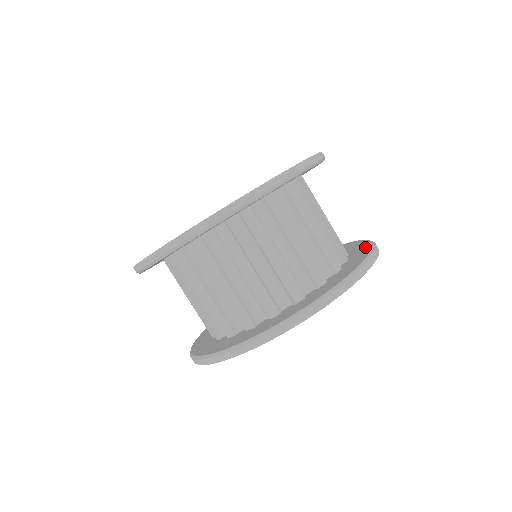
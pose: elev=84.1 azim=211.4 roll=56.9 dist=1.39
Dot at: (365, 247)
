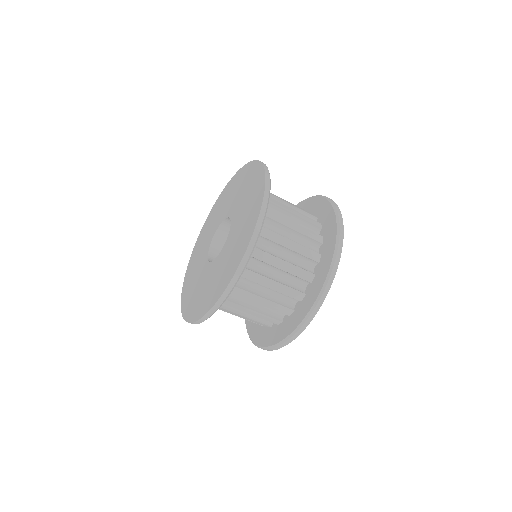
Dot at: (318, 202)
